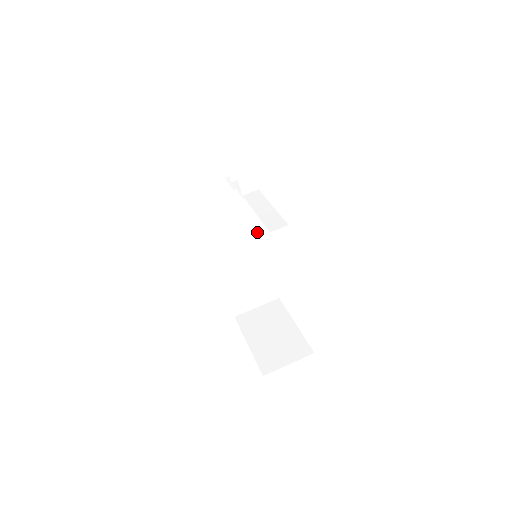
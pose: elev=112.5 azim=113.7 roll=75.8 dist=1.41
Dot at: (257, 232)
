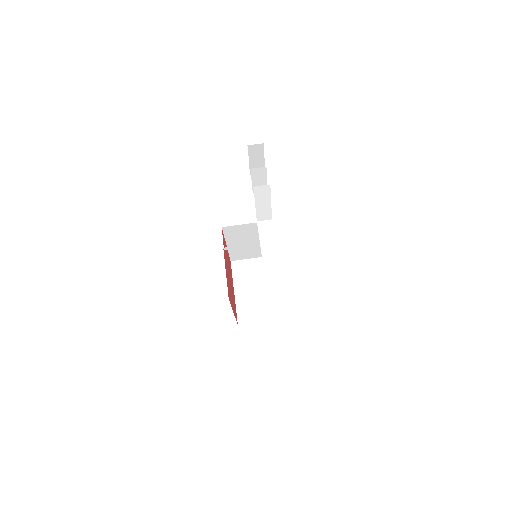
Dot at: occluded
